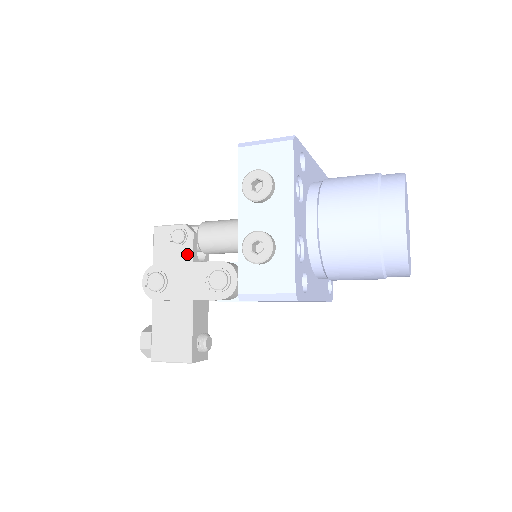
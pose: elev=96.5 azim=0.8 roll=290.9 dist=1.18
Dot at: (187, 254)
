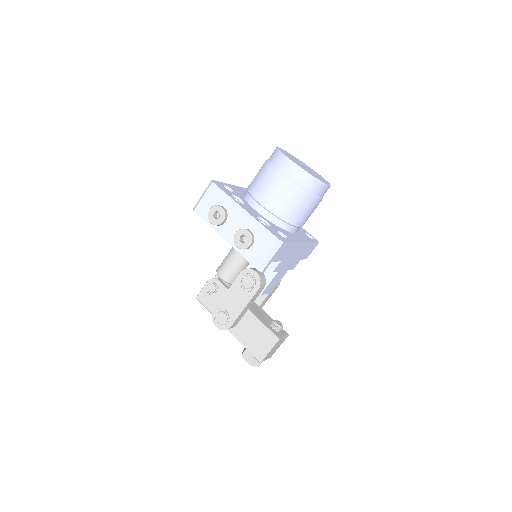
Dot at: (224, 291)
